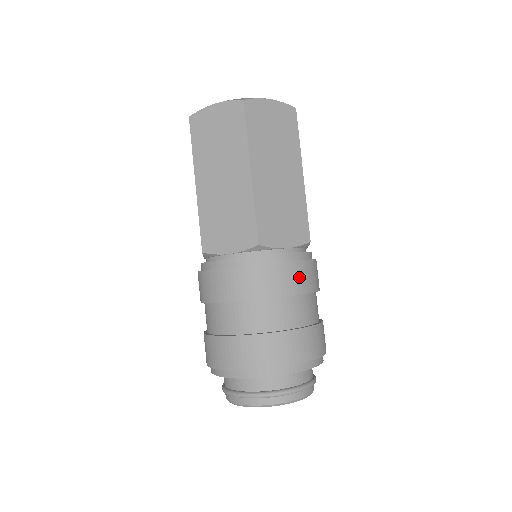
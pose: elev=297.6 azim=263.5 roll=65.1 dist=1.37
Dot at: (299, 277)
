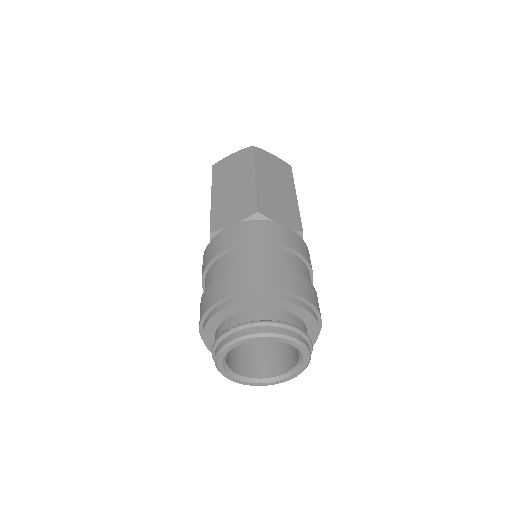
Dot at: (292, 239)
